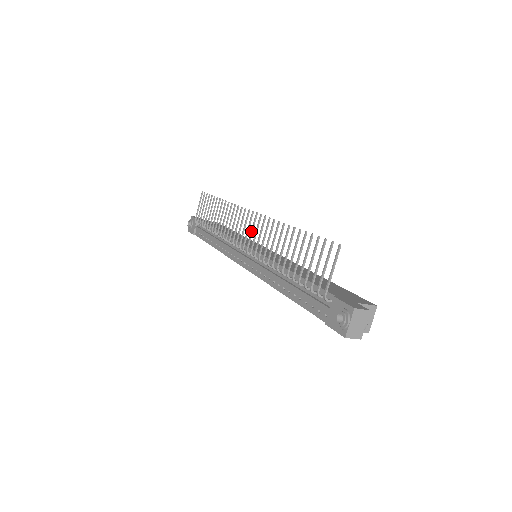
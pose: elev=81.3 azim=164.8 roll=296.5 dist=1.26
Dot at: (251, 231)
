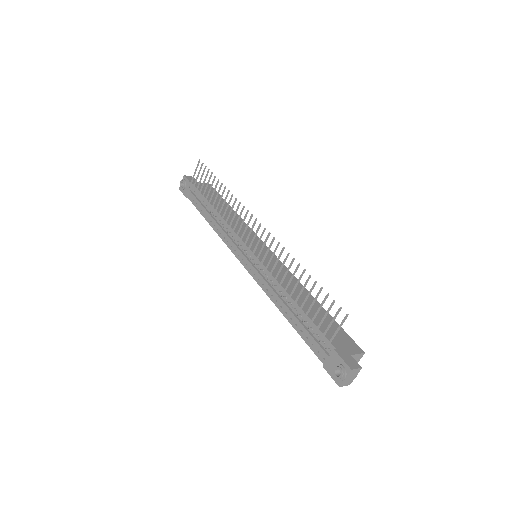
Dot at: (257, 243)
